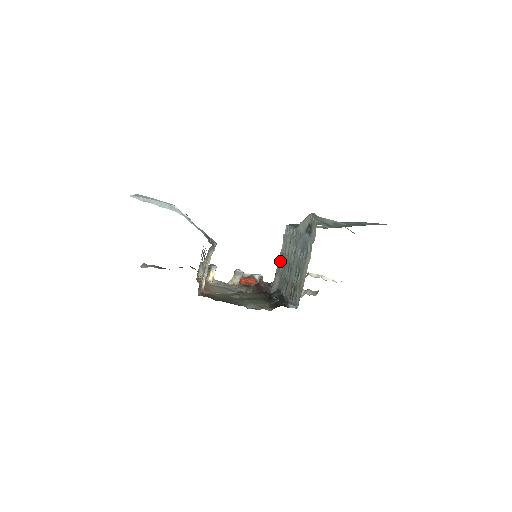
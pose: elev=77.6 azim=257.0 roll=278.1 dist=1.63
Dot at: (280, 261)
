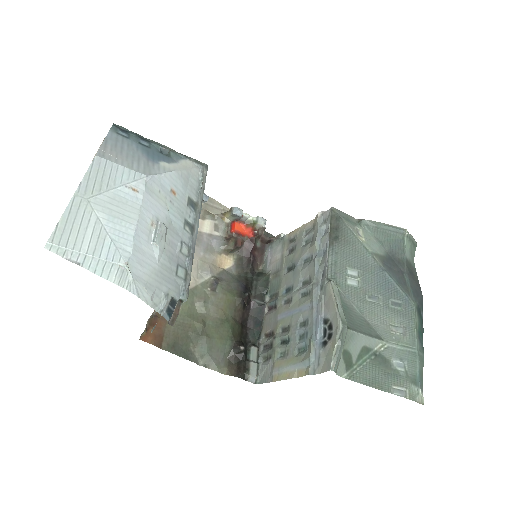
Dot at: (295, 237)
